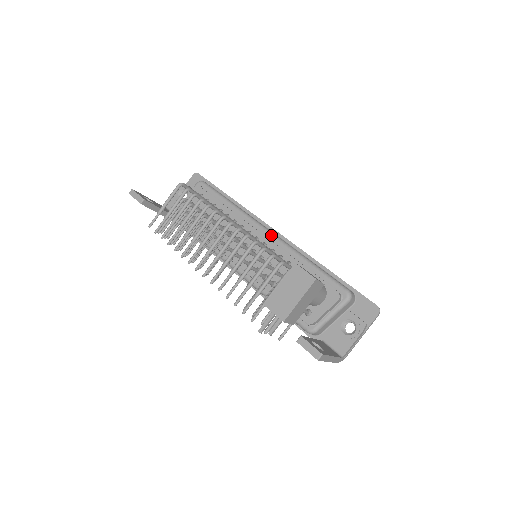
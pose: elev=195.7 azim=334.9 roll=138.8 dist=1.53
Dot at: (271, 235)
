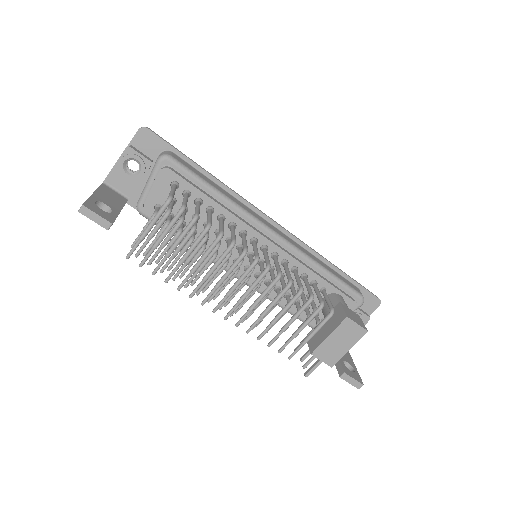
Dot at: (281, 241)
